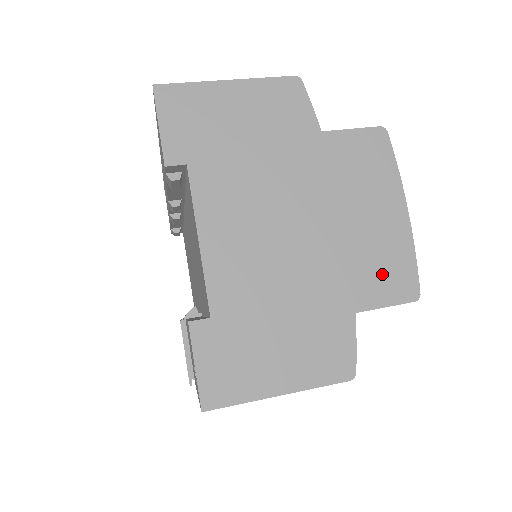
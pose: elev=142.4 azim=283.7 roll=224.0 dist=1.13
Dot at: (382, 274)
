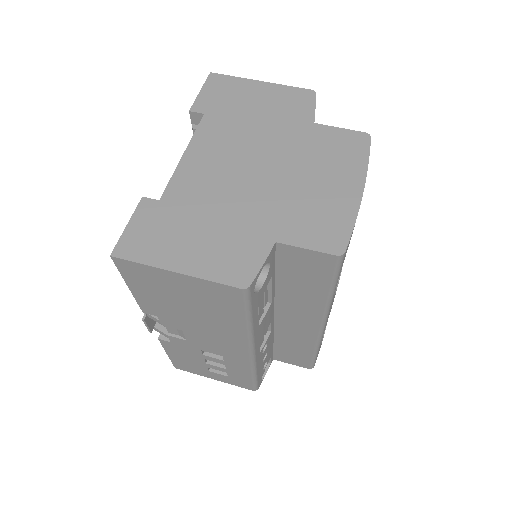
Dot at: (316, 224)
